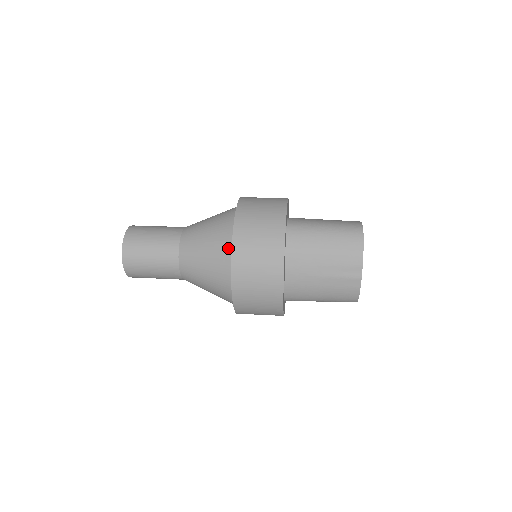
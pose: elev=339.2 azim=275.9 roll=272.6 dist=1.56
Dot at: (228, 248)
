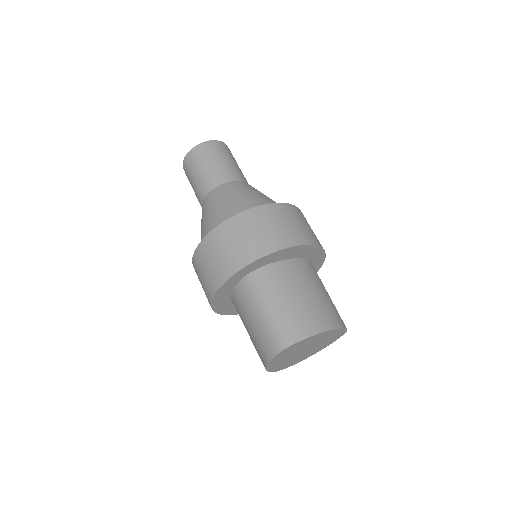
Dot at: occluded
